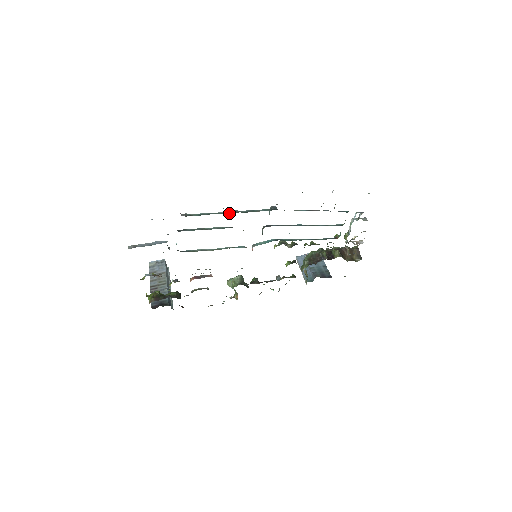
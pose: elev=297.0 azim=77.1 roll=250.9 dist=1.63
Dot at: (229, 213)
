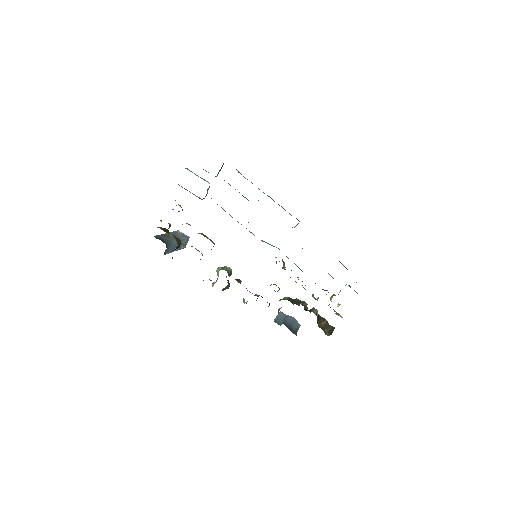
Dot at: occluded
